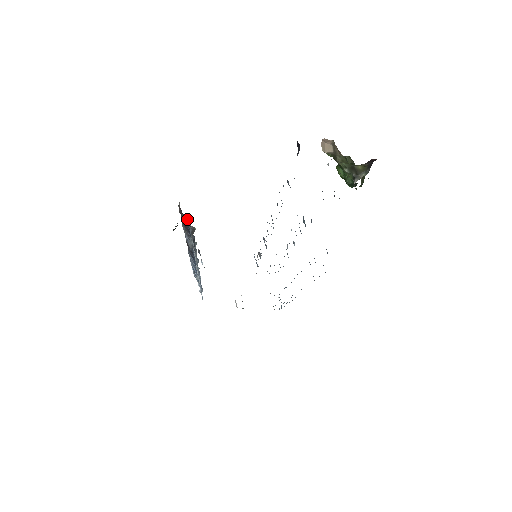
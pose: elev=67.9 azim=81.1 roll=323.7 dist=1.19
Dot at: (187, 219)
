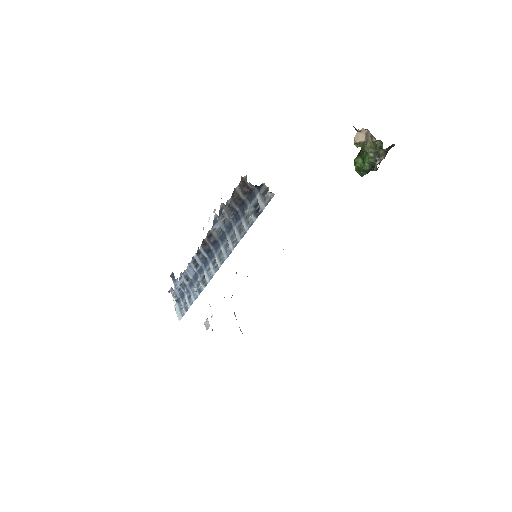
Dot at: (224, 205)
